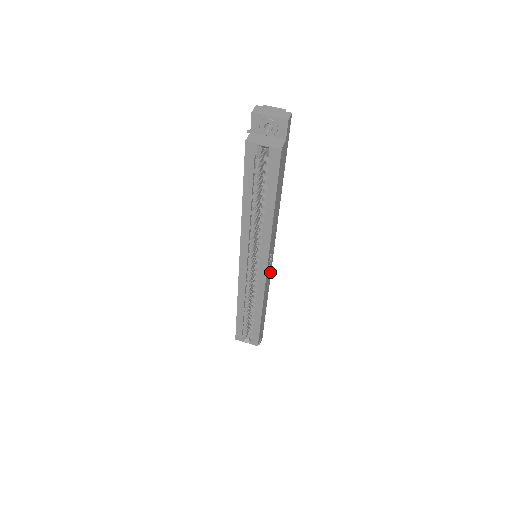
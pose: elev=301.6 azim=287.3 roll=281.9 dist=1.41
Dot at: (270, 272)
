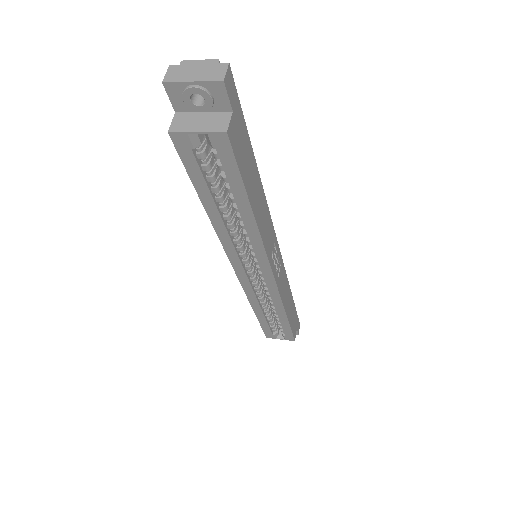
Dot at: (282, 267)
